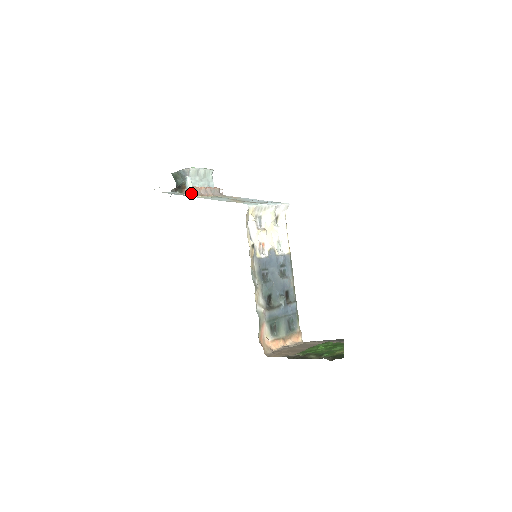
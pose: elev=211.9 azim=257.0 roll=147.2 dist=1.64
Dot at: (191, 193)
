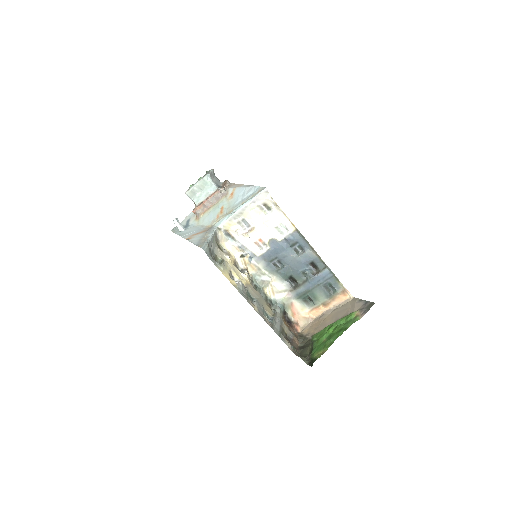
Dot at: (196, 215)
